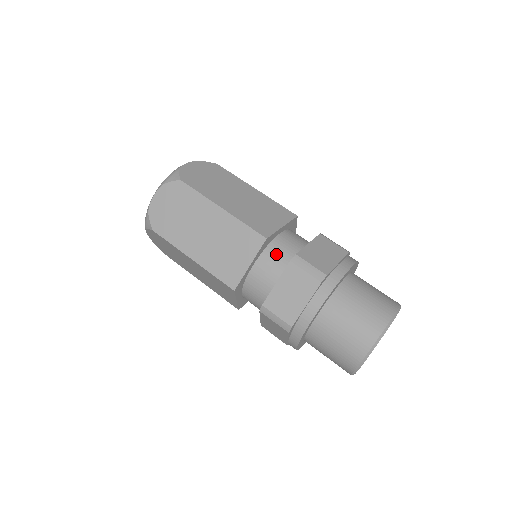
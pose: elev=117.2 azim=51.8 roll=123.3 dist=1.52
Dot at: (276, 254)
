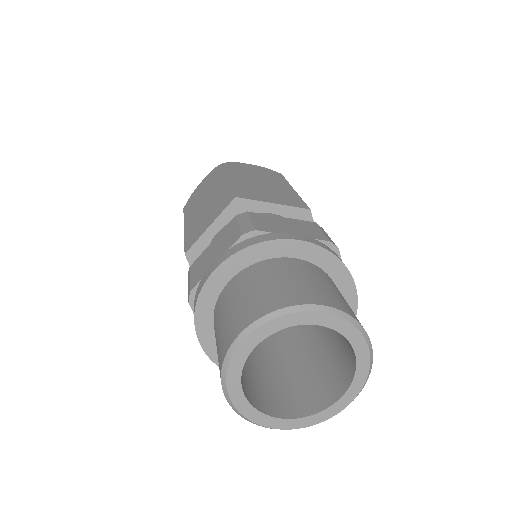
Dot at: occluded
